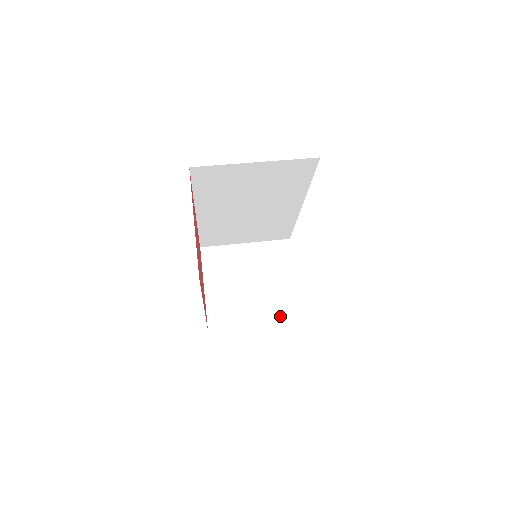
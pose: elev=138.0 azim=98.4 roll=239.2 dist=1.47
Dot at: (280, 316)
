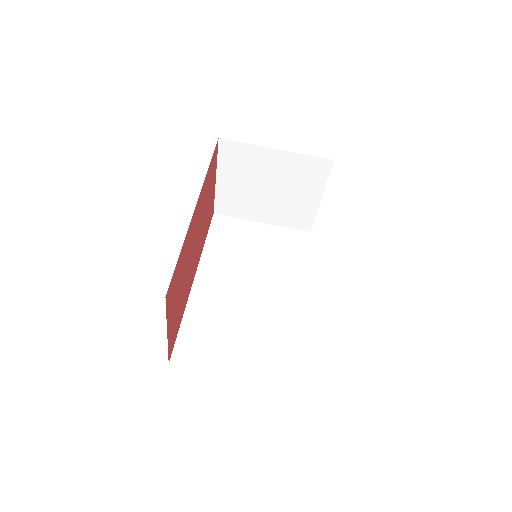
Dot at: (289, 223)
